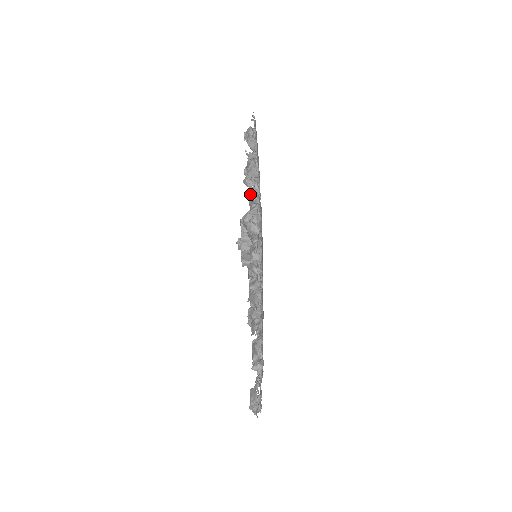
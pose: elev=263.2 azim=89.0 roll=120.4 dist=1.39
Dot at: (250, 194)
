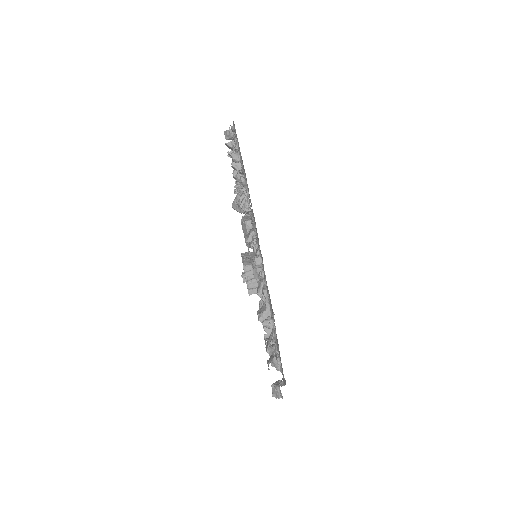
Dot at: occluded
